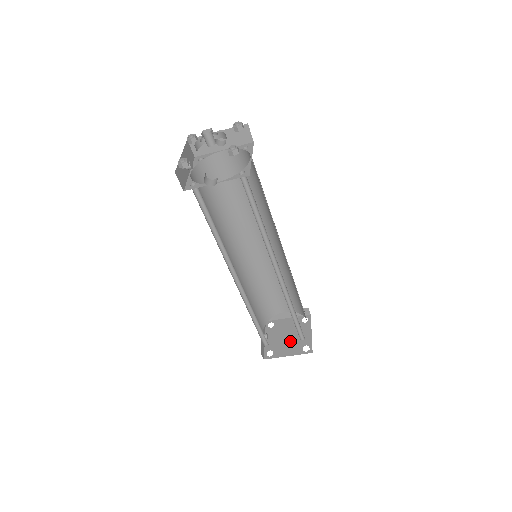
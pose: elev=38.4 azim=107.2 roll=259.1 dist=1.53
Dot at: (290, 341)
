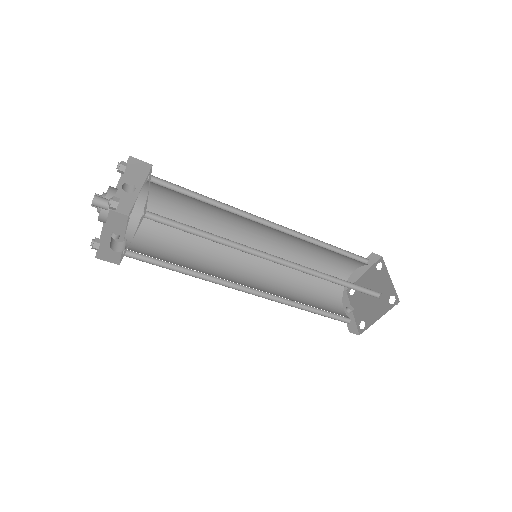
Dot at: (374, 300)
